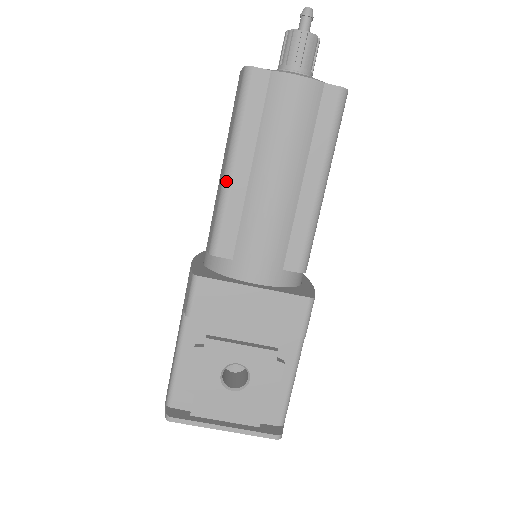
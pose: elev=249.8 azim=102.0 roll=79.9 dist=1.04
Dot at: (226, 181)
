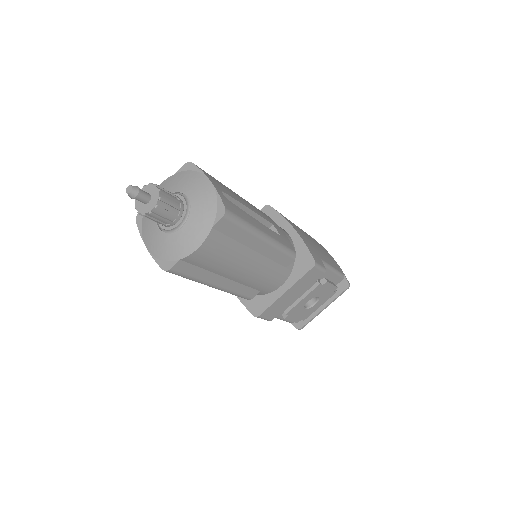
Dot at: (221, 290)
